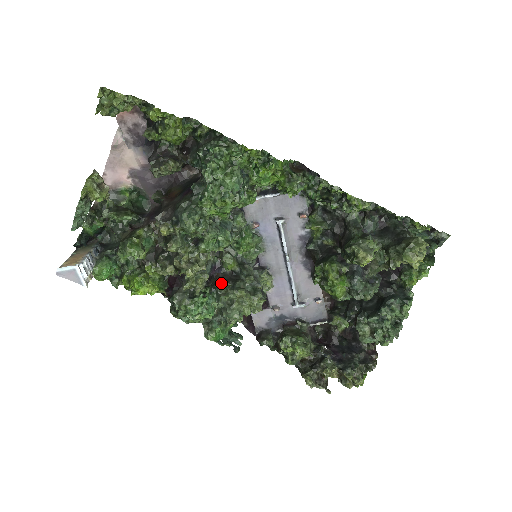
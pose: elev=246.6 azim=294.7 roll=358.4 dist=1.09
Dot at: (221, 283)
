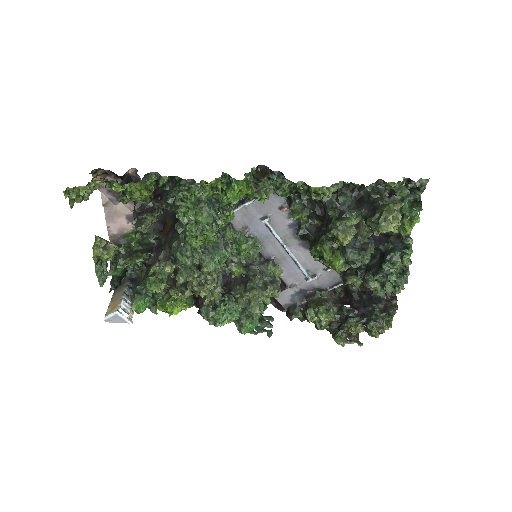
Dot at: (234, 289)
